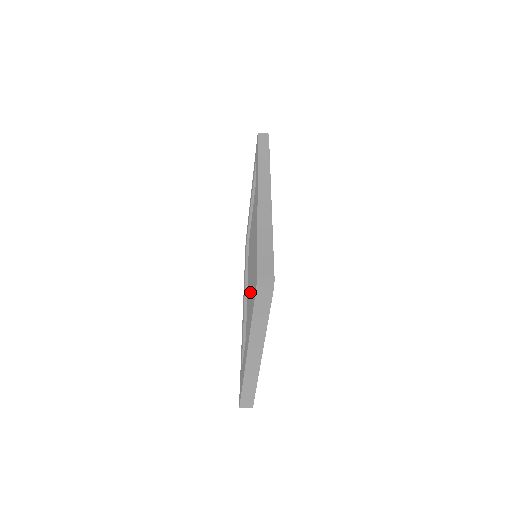
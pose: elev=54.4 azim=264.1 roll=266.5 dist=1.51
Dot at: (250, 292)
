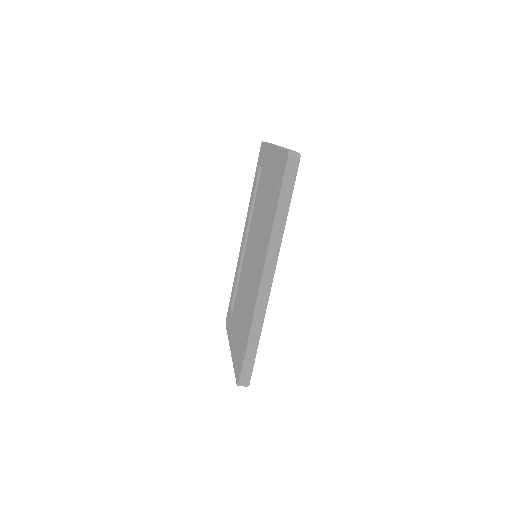
Dot at: (245, 282)
